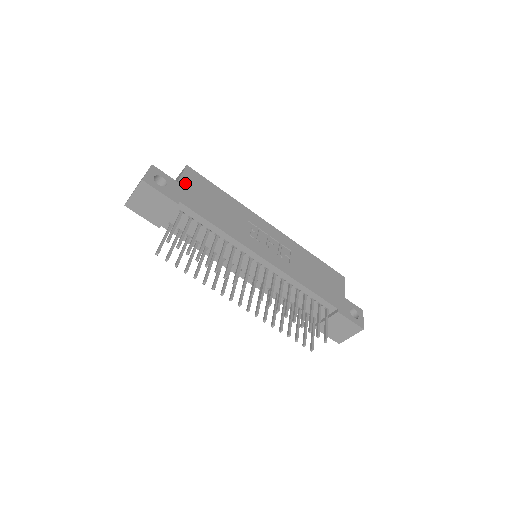
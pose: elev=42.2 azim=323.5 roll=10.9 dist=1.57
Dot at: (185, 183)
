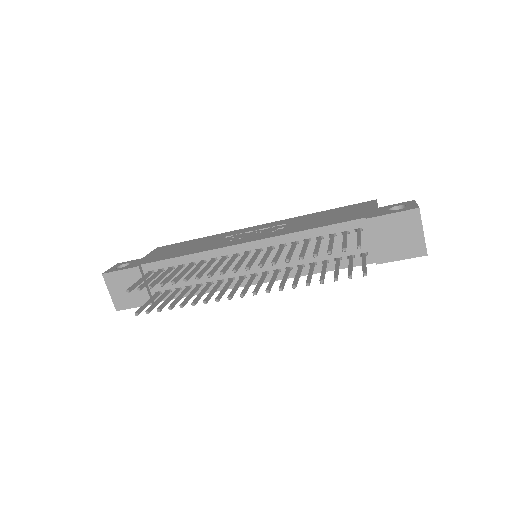
Dot at: (151, 255)
